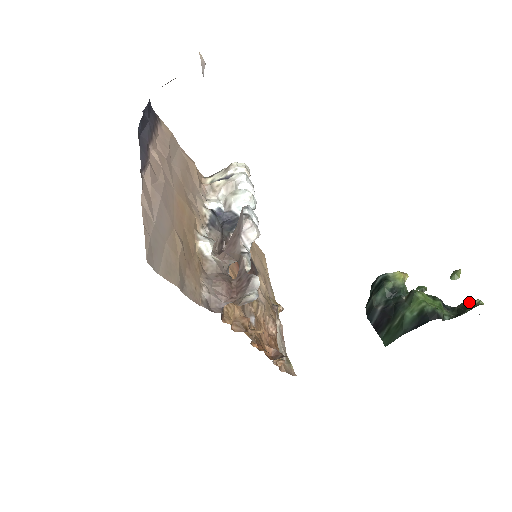
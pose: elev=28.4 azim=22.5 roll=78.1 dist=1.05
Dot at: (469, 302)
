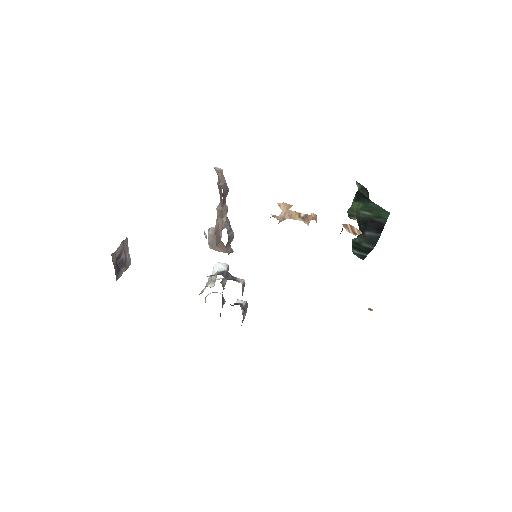
Dot at: (359, 189)
